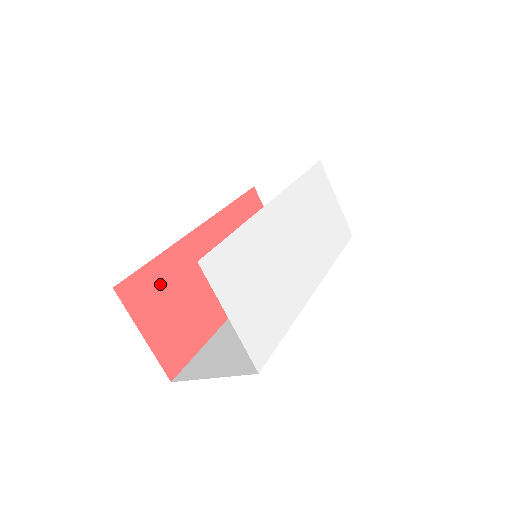
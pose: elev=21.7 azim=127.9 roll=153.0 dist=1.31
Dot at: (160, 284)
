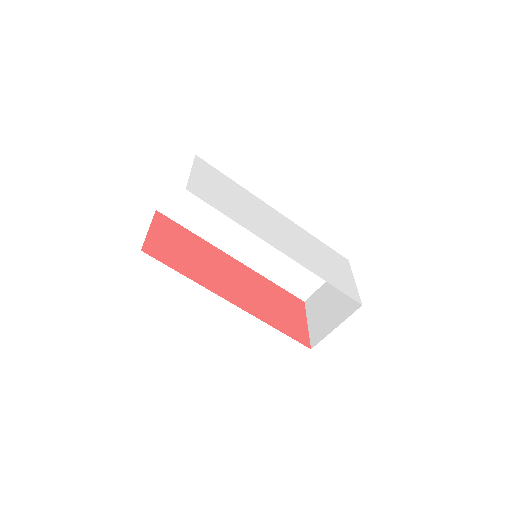
Dot at: (183, 237)
